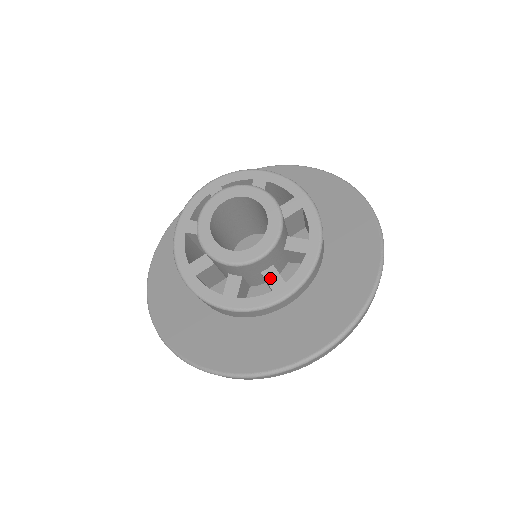
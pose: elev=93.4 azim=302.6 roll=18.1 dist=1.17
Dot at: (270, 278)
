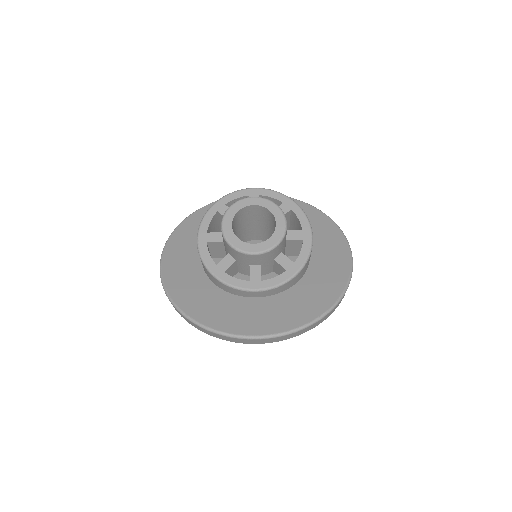
Dot at: (253, 272)
